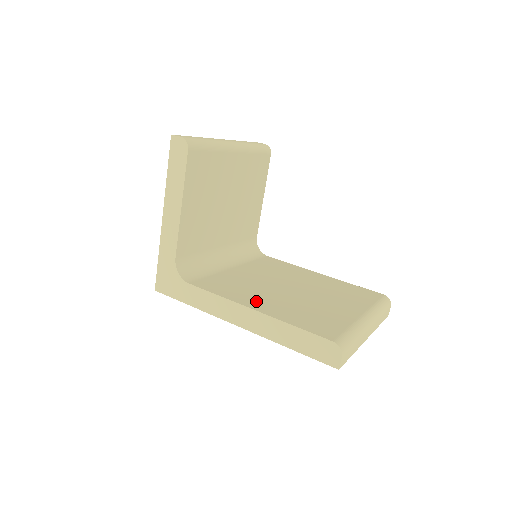
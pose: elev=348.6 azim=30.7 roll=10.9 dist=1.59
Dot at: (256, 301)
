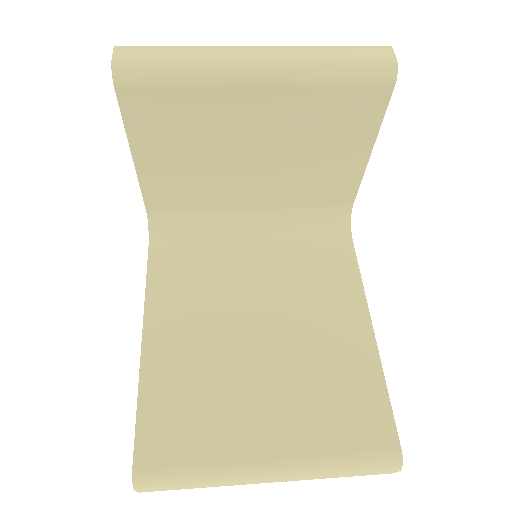
Dot at: (169, 327)
